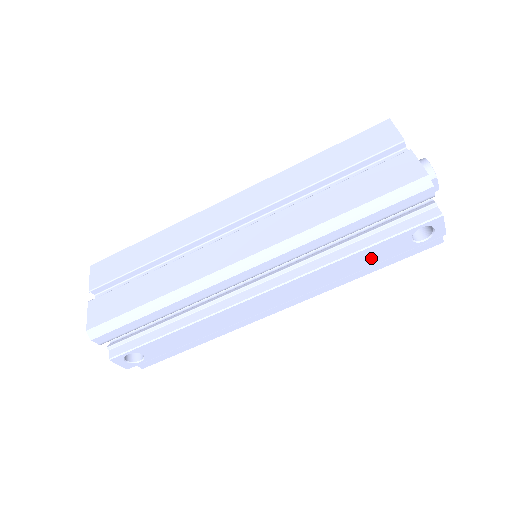
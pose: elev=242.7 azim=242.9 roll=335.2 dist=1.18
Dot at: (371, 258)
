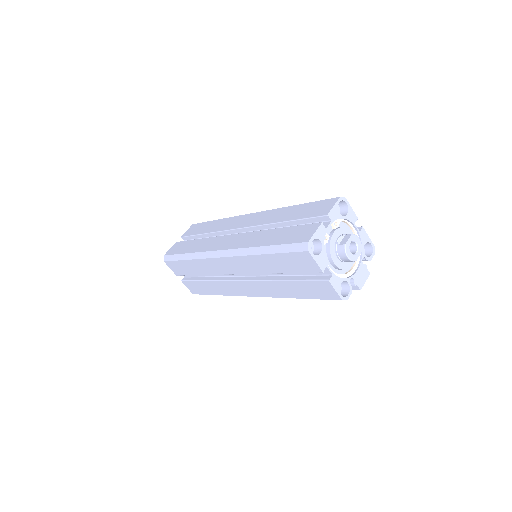
Dot at: occluded
